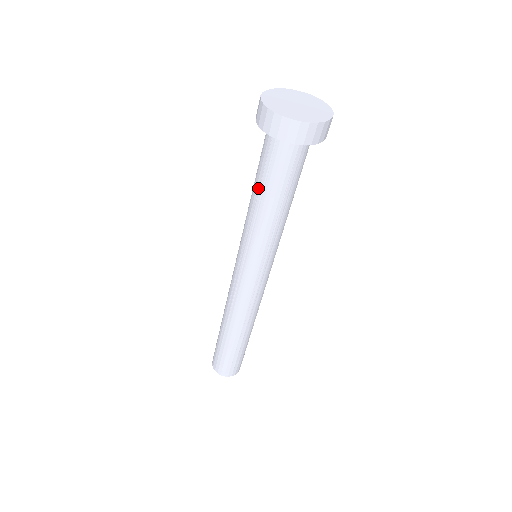
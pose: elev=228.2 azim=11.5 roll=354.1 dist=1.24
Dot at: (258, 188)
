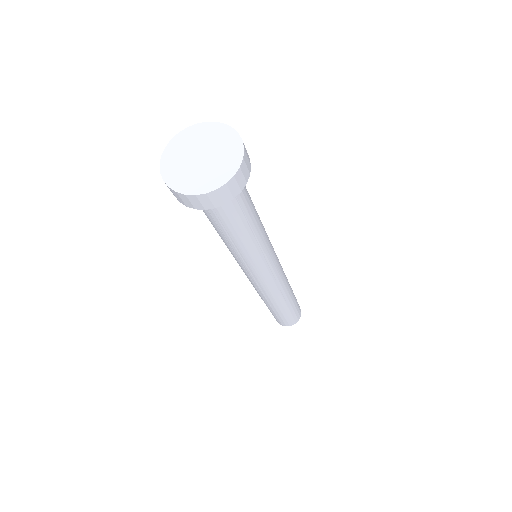
Dot at: occluded
